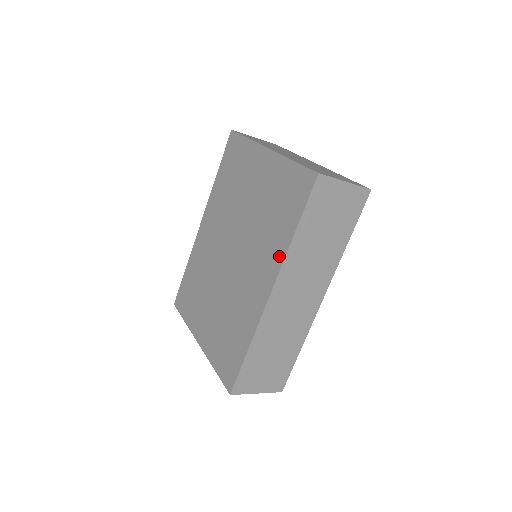
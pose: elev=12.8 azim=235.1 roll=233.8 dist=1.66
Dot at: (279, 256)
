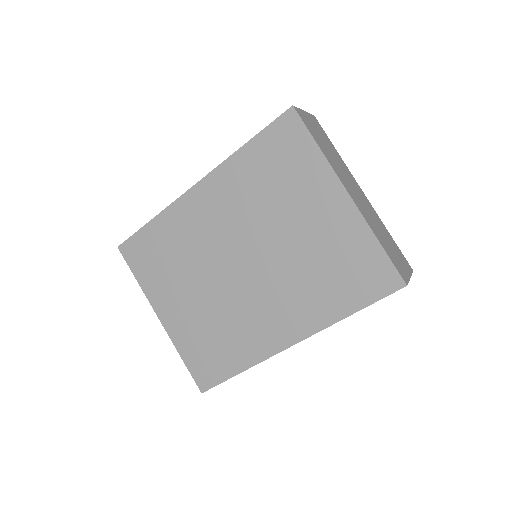
Dot at: (318, 322)
